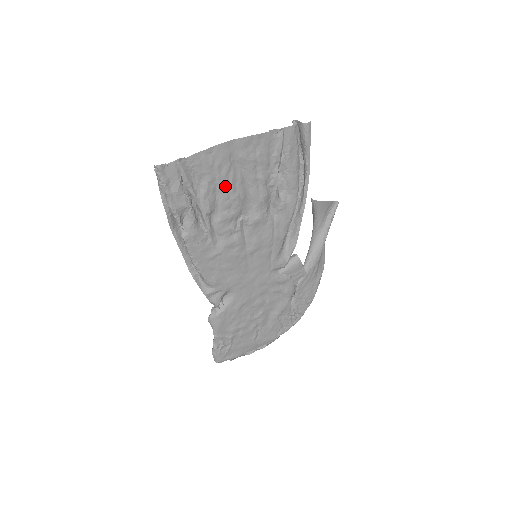
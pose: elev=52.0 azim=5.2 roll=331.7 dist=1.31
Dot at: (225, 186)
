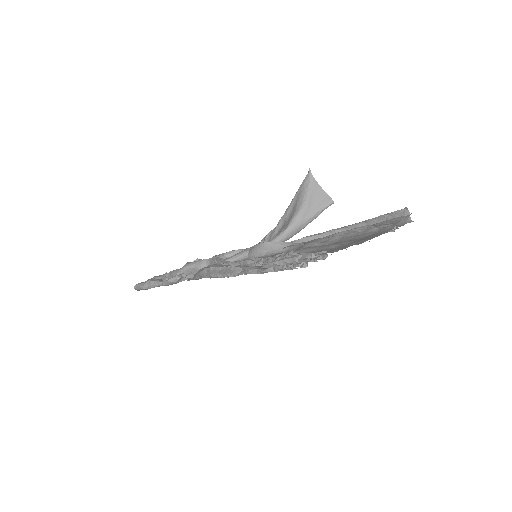
Dot at: occluded
